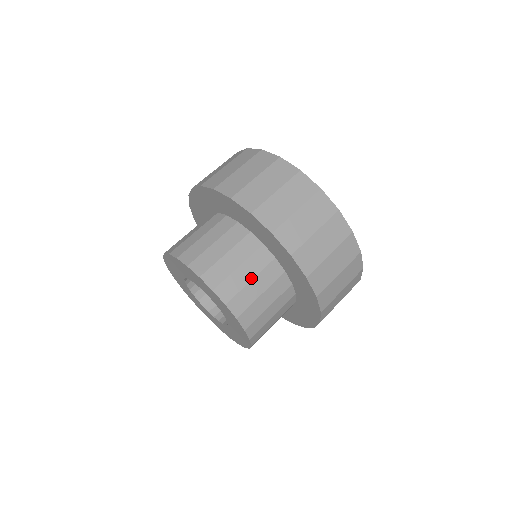
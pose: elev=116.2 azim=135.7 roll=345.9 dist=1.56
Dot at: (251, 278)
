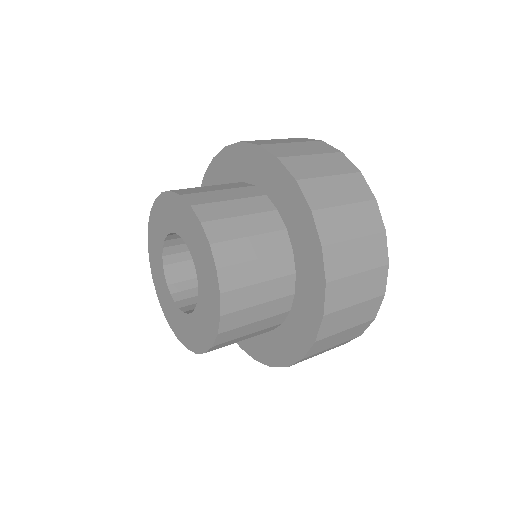
Dot at: occluded
